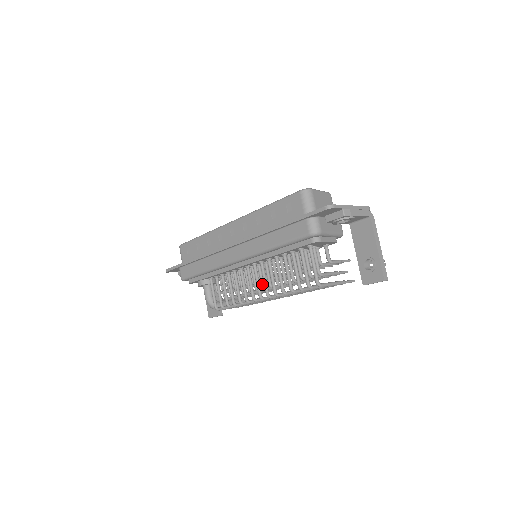
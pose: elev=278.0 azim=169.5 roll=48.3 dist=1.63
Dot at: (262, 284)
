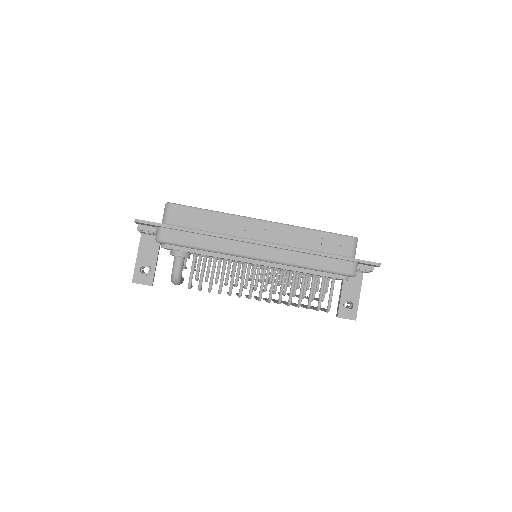
Dot at: (257, 285)
